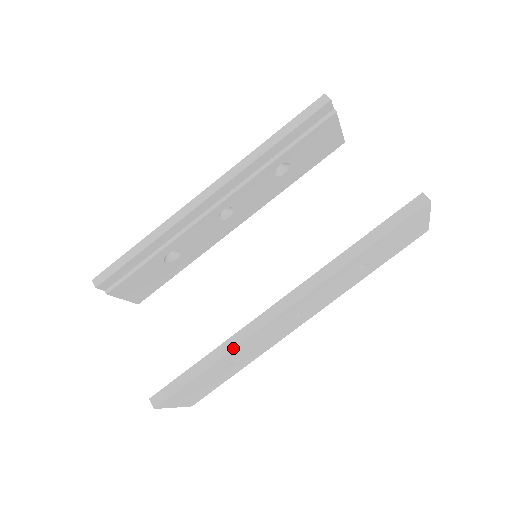
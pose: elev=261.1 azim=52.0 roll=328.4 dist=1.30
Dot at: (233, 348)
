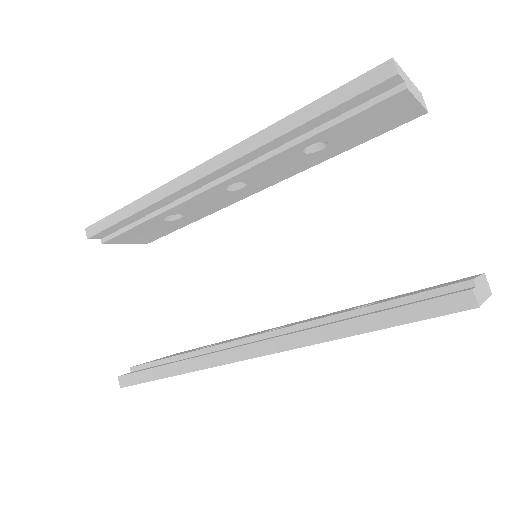
Dot at: (194, 370)
